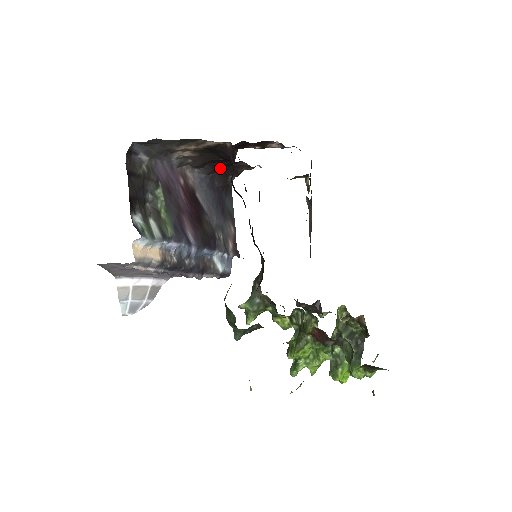
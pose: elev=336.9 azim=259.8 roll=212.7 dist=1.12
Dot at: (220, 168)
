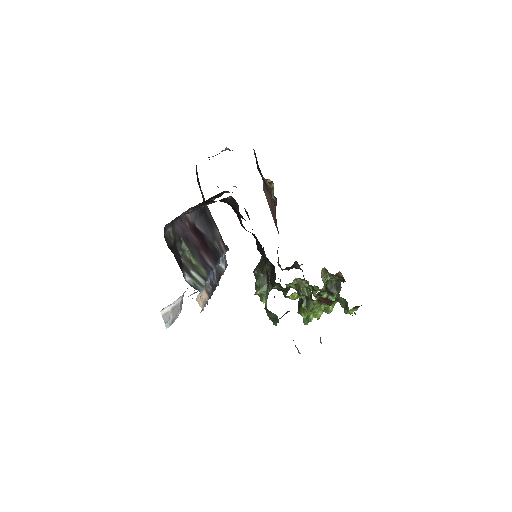
Dot at: occluded
